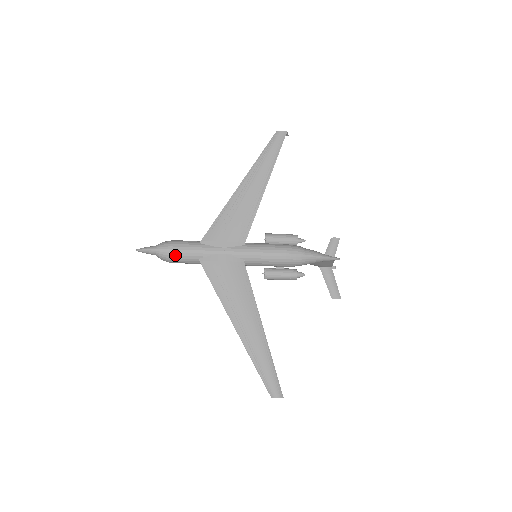
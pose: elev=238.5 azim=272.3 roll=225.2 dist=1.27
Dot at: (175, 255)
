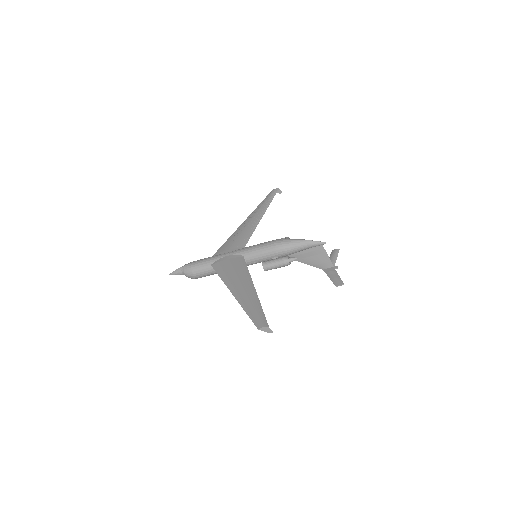
Dot at: (194, 266)
